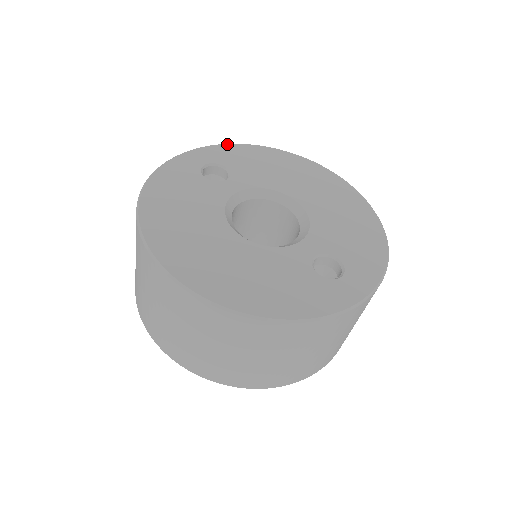
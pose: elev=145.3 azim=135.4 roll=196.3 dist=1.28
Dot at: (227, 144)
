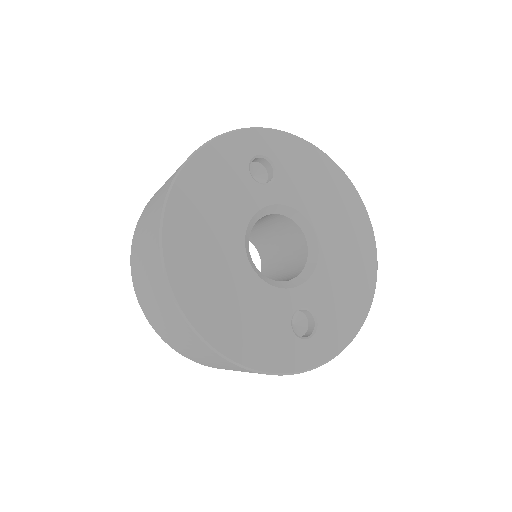
Dot at: (291, 135)
